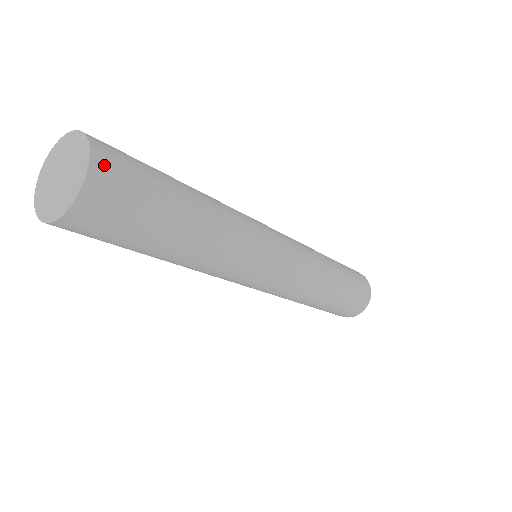
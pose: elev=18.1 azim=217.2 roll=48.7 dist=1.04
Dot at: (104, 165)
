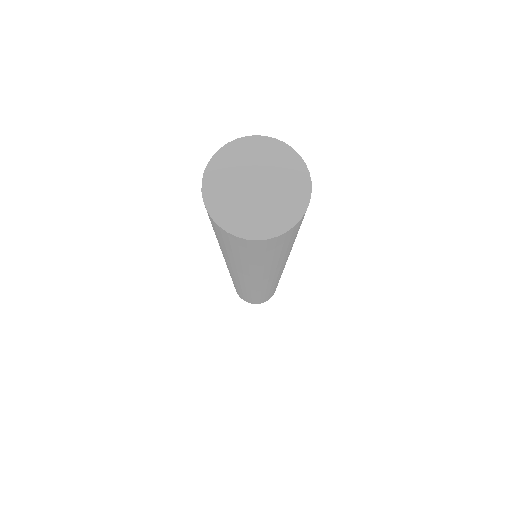
Dot at: (291, 232)
